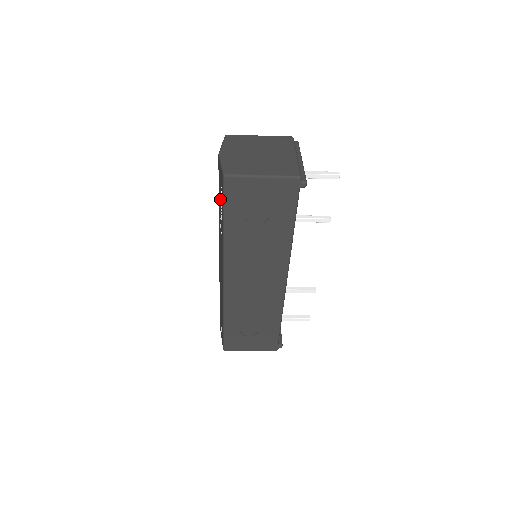
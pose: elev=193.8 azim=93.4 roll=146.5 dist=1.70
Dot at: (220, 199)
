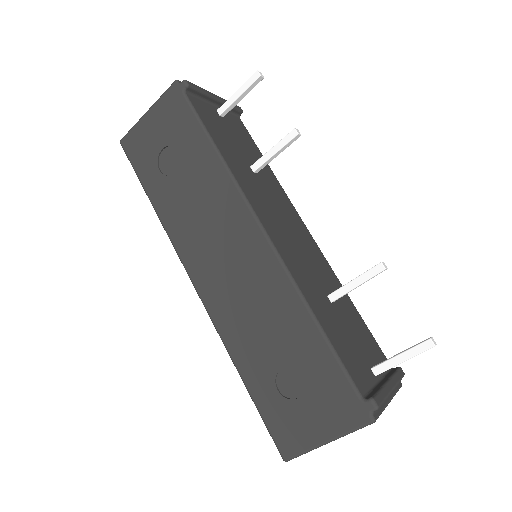
Dot at: occluded
